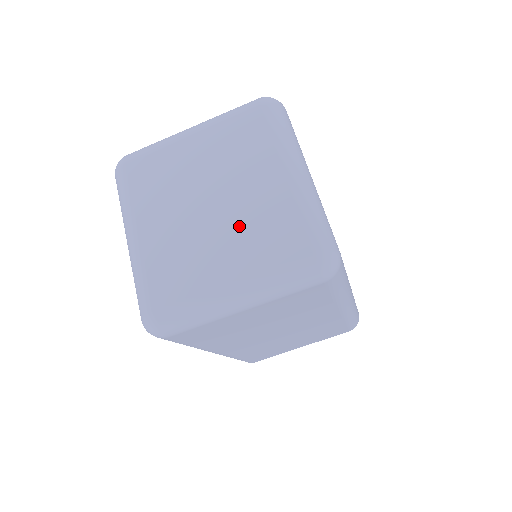
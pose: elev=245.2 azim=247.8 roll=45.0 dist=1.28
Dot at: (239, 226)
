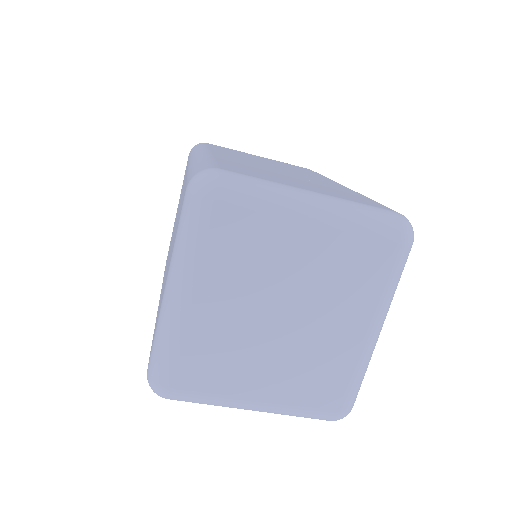
Dot at: (297, 356)
